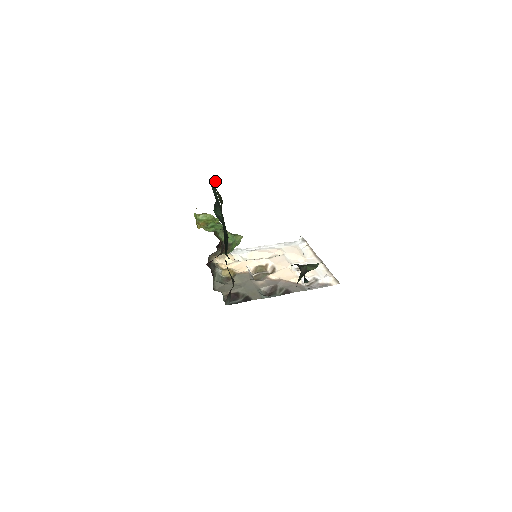
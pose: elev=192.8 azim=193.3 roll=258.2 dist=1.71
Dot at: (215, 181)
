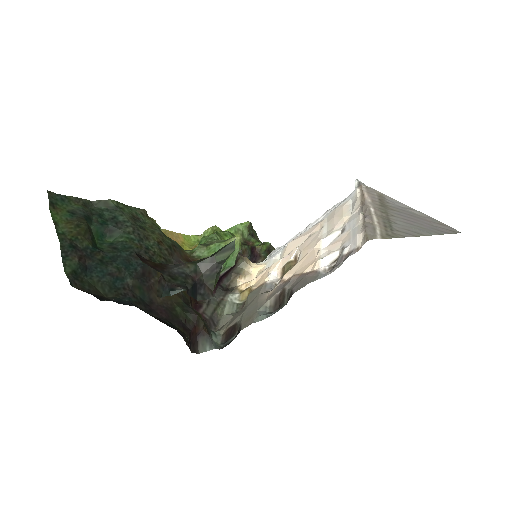
Dot at: (109, 199)
